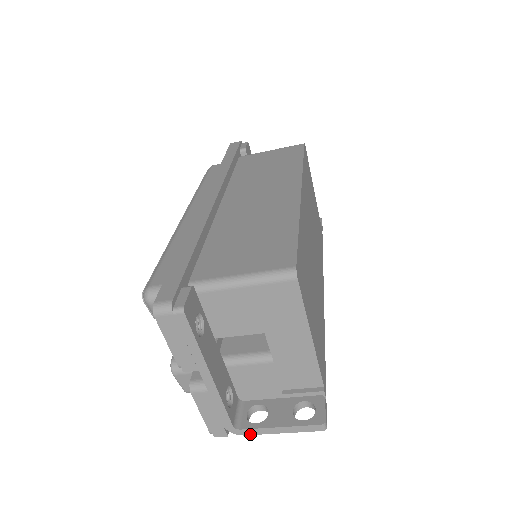
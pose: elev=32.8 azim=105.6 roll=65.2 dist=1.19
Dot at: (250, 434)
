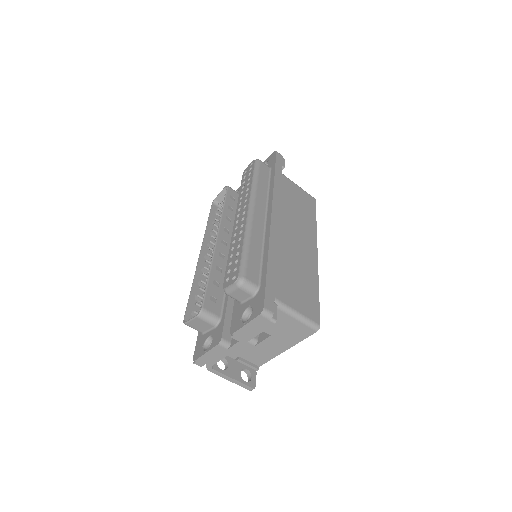
Dot at: (214, 373)
